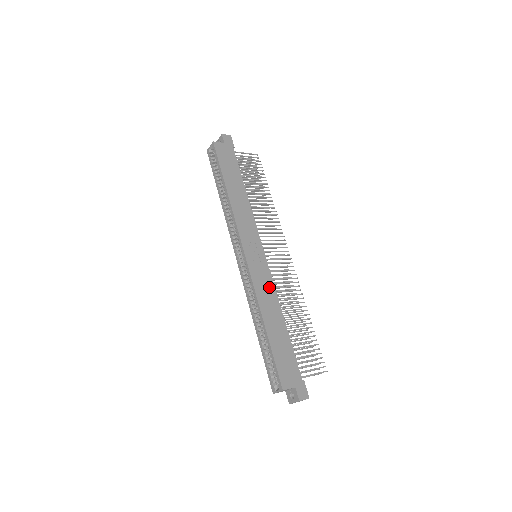
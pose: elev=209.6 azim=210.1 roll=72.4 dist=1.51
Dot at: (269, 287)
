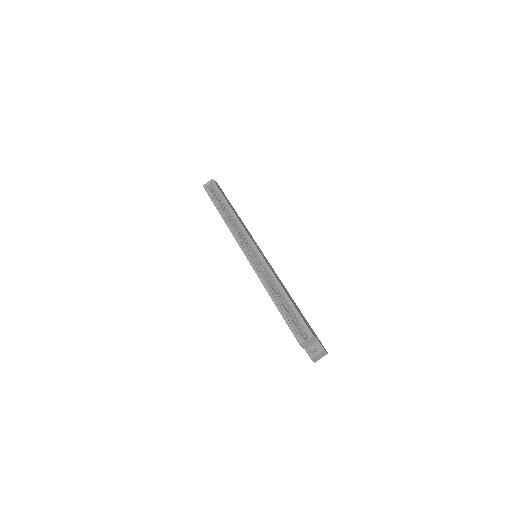
Dot at: (275, 273)
